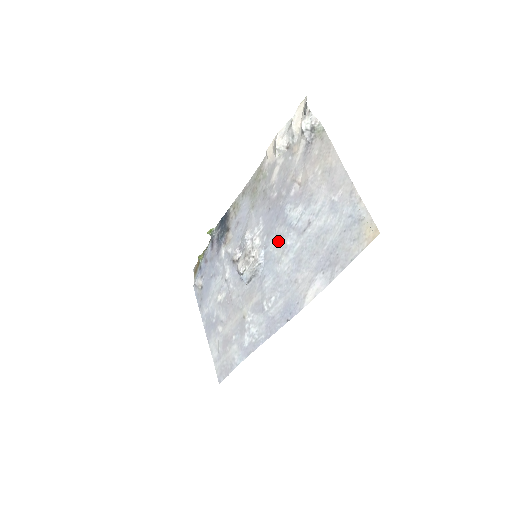
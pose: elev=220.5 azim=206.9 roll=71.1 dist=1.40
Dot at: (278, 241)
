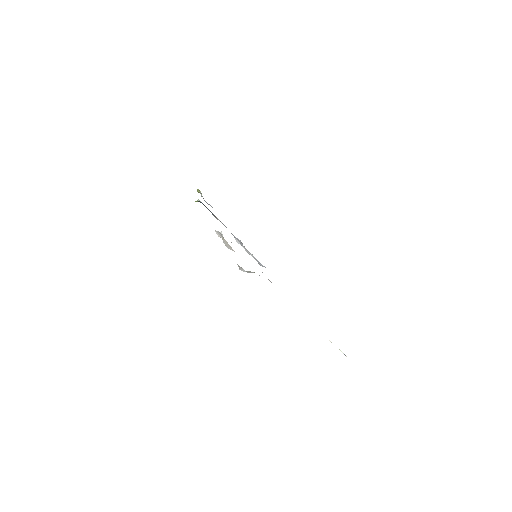
Dot at: occluded
